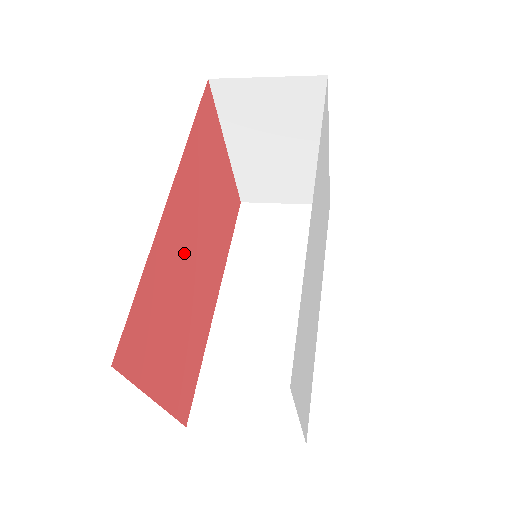
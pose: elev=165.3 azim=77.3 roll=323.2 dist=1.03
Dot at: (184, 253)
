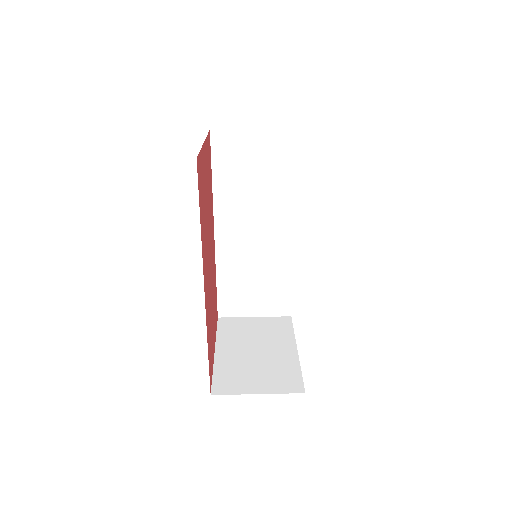
Dot at: (209, 282)
